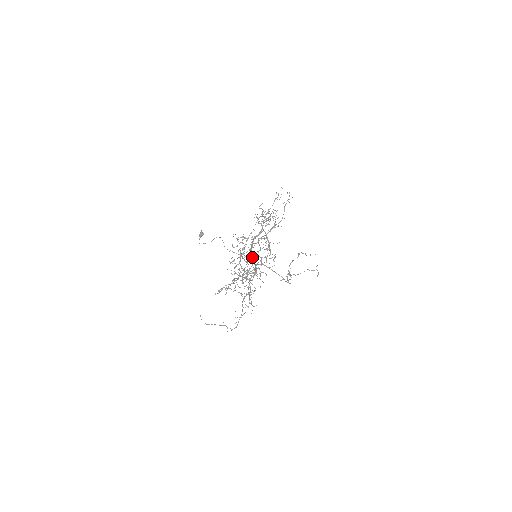
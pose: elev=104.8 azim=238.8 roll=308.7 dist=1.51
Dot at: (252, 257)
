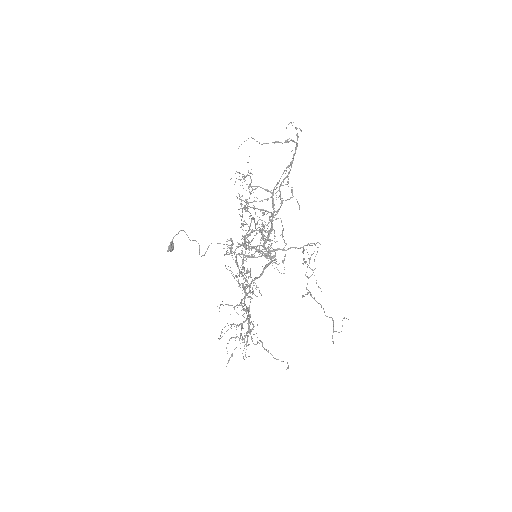
Dot at: occluded
